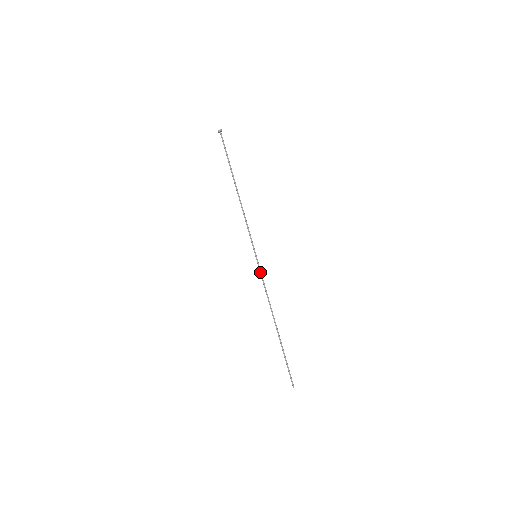
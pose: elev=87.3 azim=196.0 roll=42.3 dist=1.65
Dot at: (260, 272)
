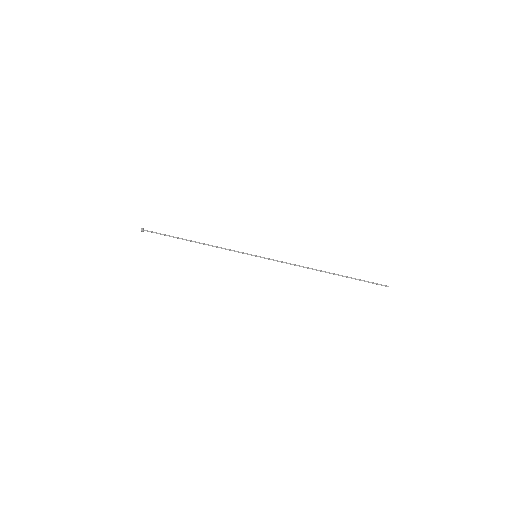
Dot at: (271, 259)
